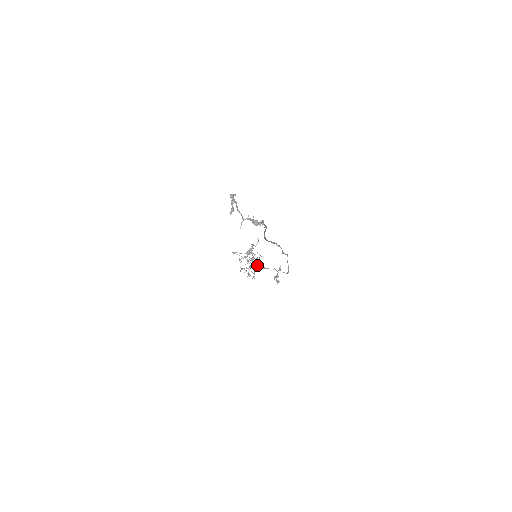
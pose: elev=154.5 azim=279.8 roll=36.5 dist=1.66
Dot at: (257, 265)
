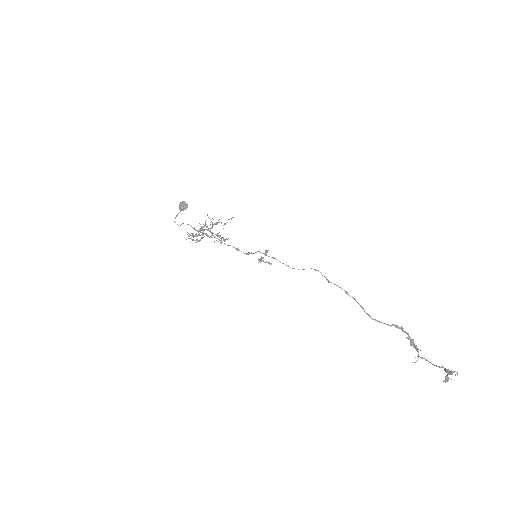
Dot at: (221, 239)
